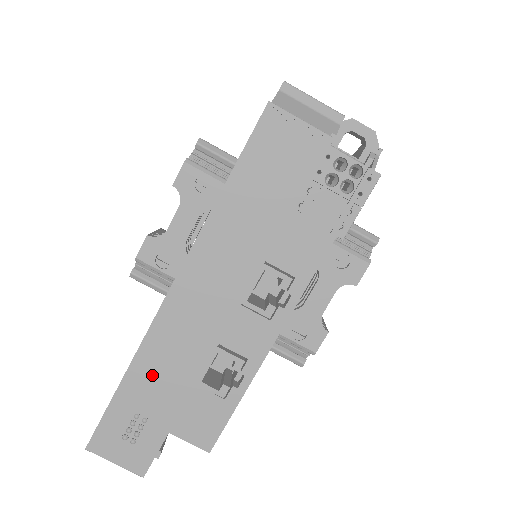
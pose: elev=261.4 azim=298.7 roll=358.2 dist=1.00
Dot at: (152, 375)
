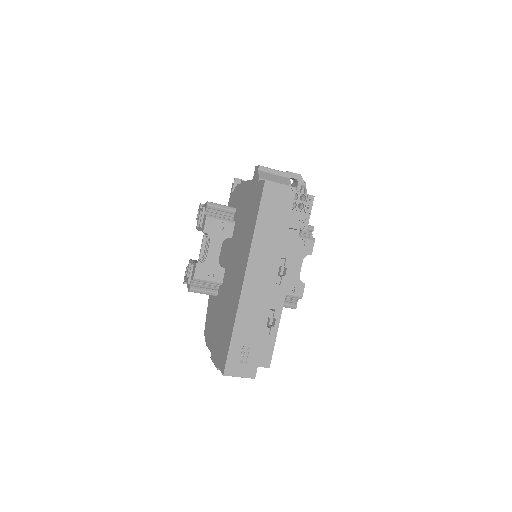
Dot at: (246, 324)
